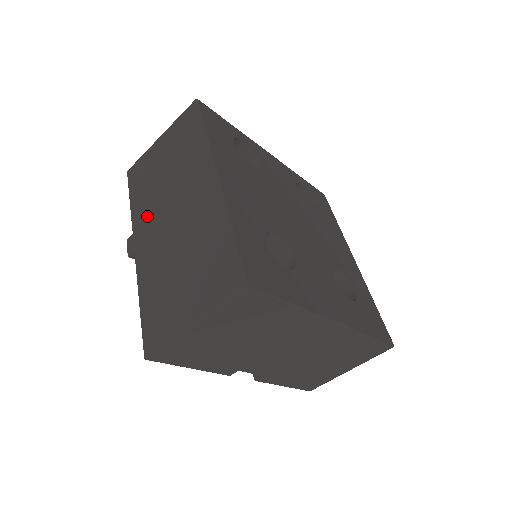
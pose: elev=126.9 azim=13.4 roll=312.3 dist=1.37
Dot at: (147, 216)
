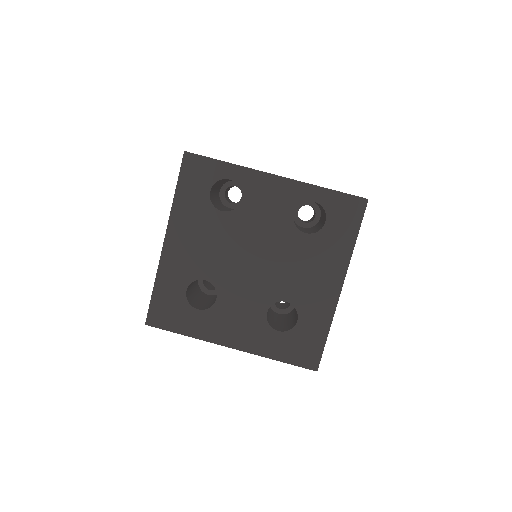
Dot at: occluded
